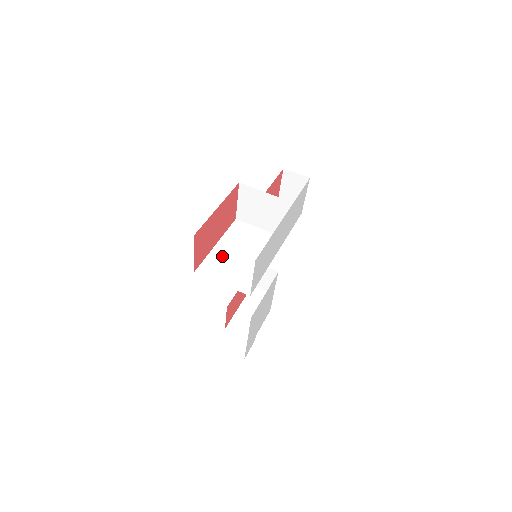
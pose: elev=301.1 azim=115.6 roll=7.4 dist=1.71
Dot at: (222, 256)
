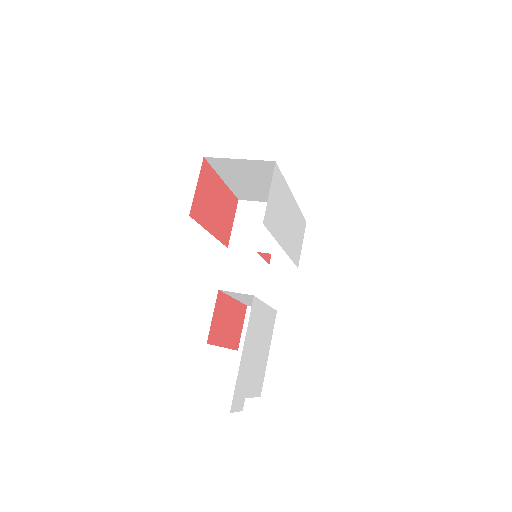
Dot at: occluded
